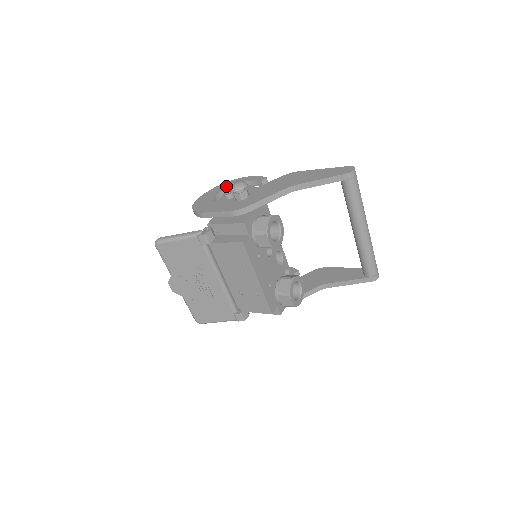
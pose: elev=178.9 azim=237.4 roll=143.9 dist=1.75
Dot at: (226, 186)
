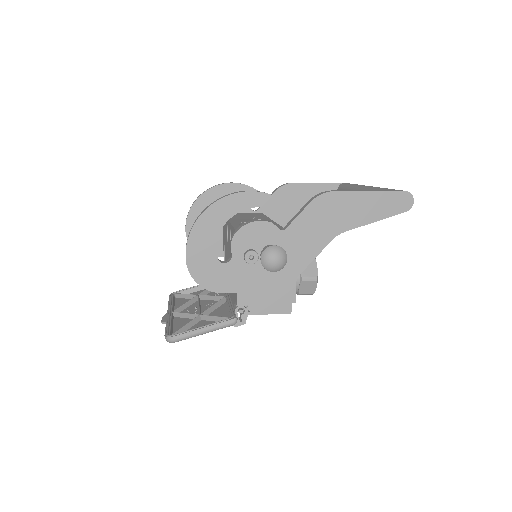
Dot at: (221, 220)
